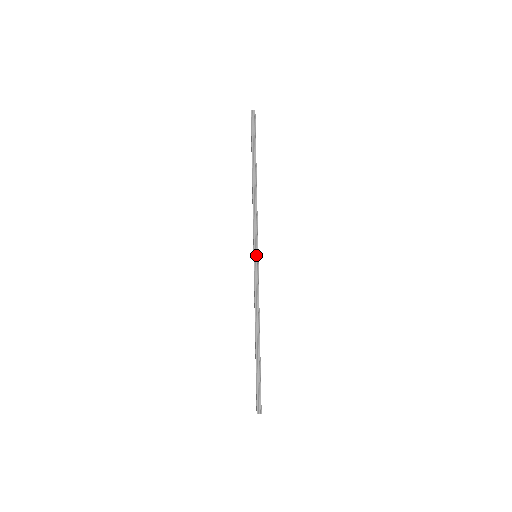
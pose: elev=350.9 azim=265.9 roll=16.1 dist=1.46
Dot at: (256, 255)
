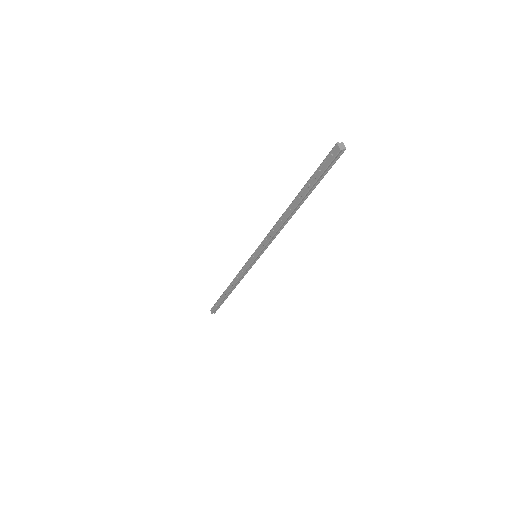
Dot at: (257, 258)
